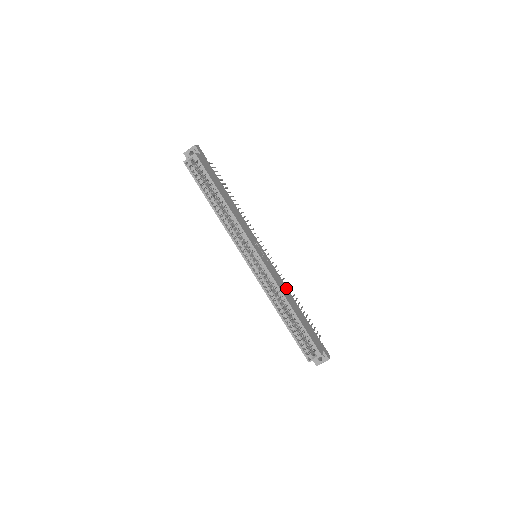
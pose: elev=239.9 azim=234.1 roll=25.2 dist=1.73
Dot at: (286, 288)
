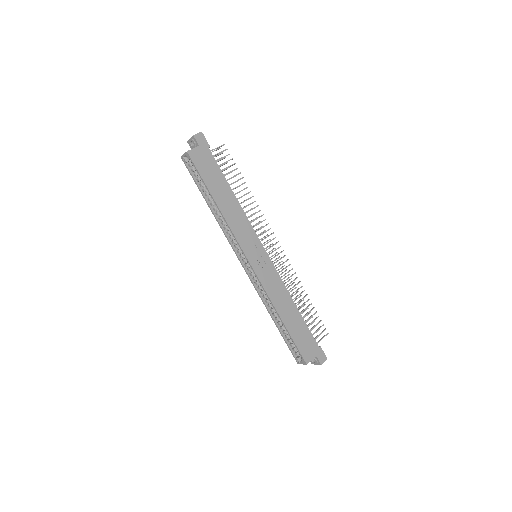
Dot at: (285, 291)
